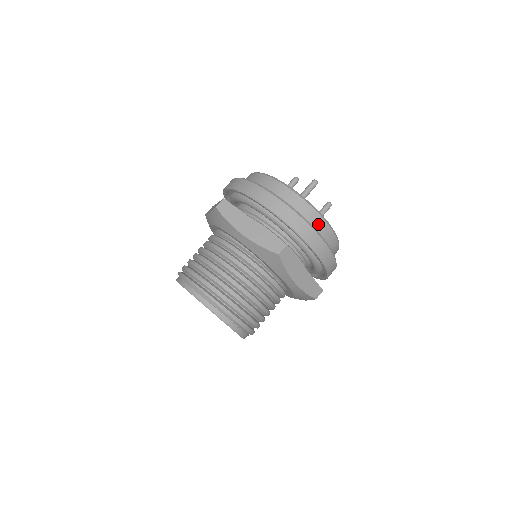
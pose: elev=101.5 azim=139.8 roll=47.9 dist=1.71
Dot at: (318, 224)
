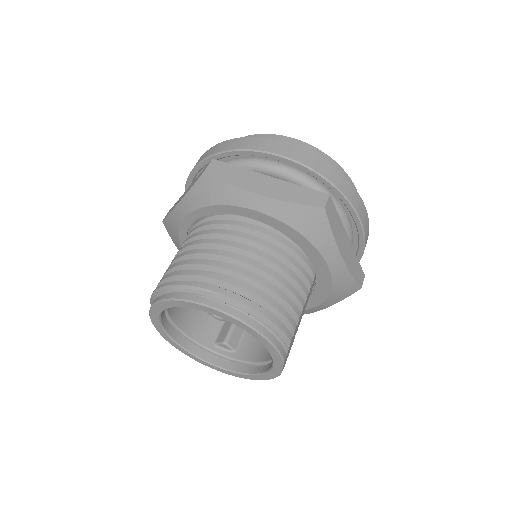
Dot at: occluded
